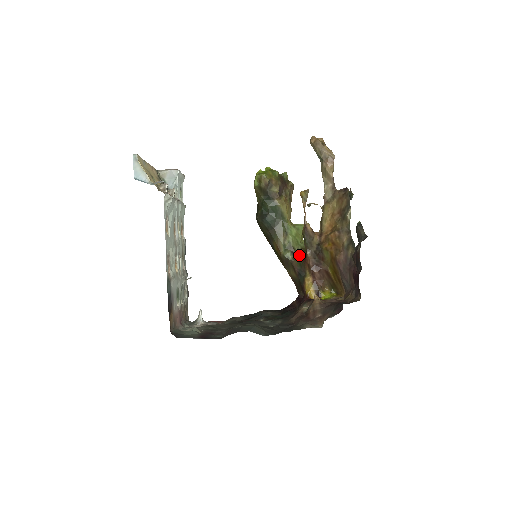
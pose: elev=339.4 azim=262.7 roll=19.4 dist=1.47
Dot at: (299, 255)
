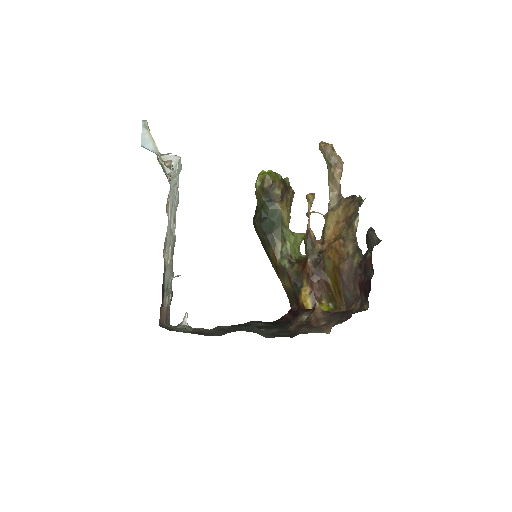
Dot at: (297, 263)
